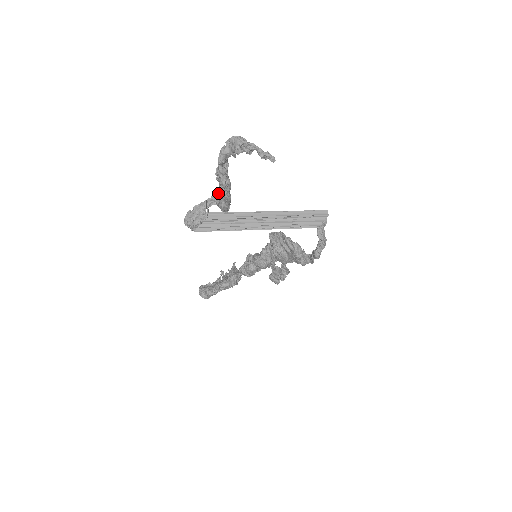
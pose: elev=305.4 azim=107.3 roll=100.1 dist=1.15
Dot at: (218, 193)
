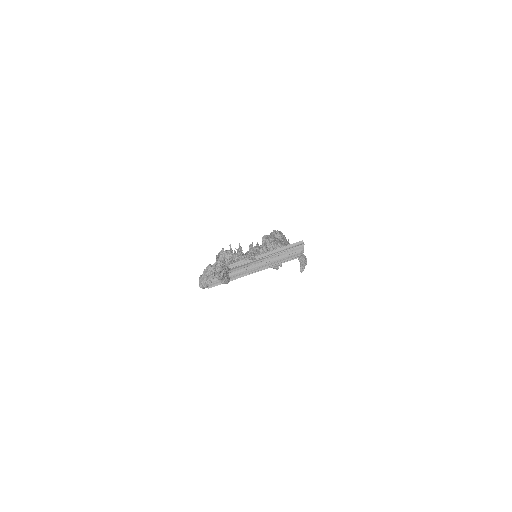
Dot at: occluded
